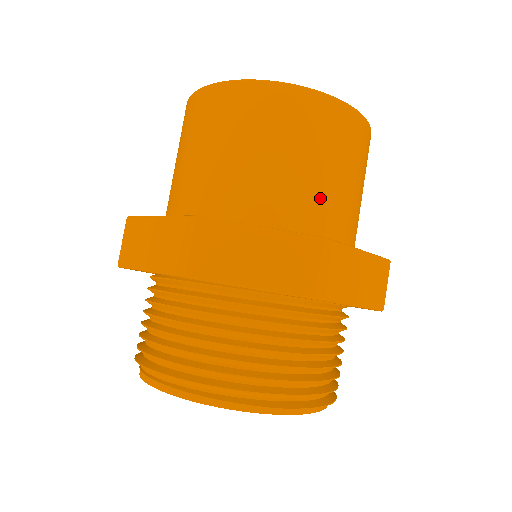
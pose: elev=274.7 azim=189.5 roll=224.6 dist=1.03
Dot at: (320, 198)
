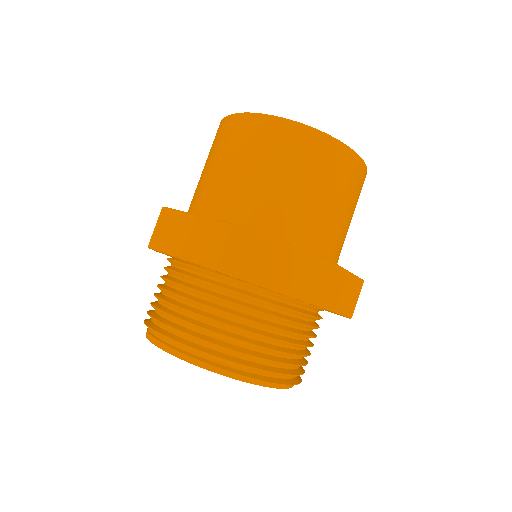
Dot at: (325, 225)
